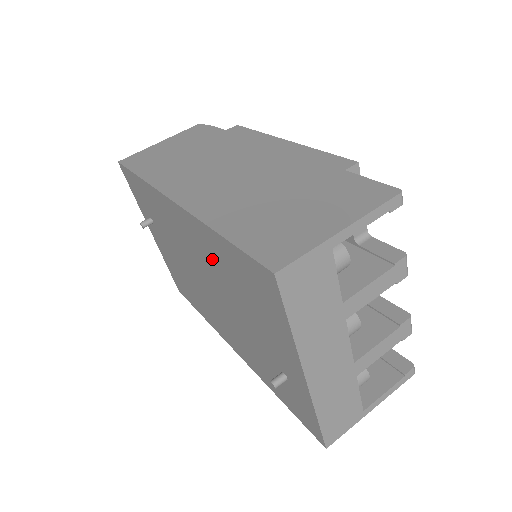
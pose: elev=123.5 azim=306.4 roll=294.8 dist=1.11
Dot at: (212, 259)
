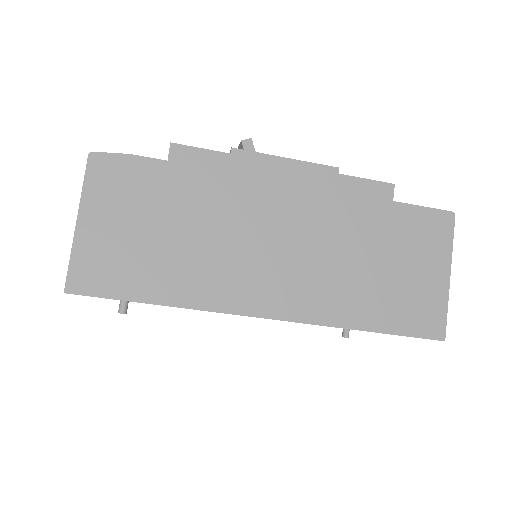
Dot at: occluded
